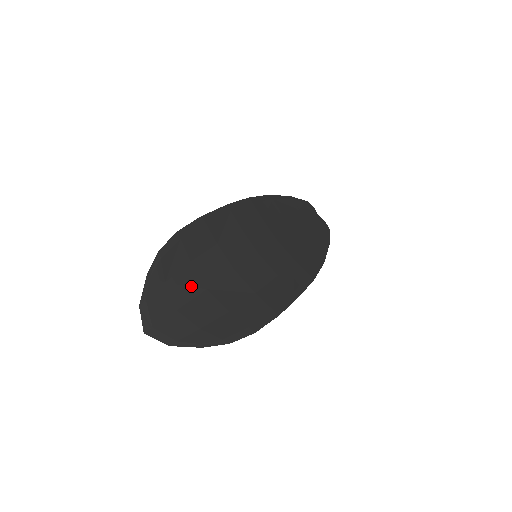
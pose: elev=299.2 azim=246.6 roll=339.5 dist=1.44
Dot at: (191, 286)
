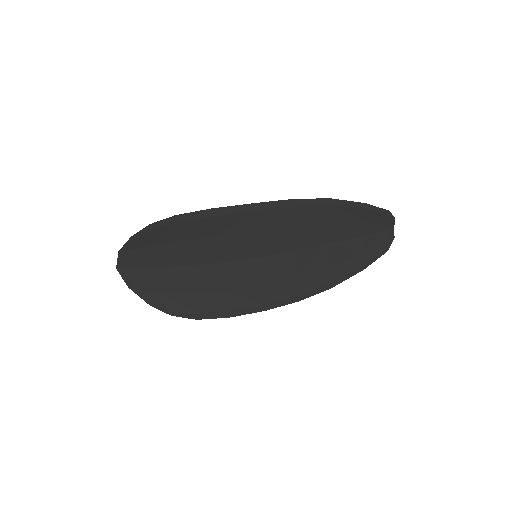
Dot at: (169, 258)
